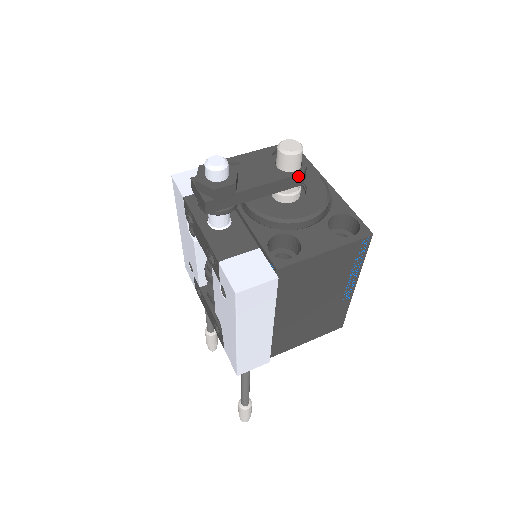
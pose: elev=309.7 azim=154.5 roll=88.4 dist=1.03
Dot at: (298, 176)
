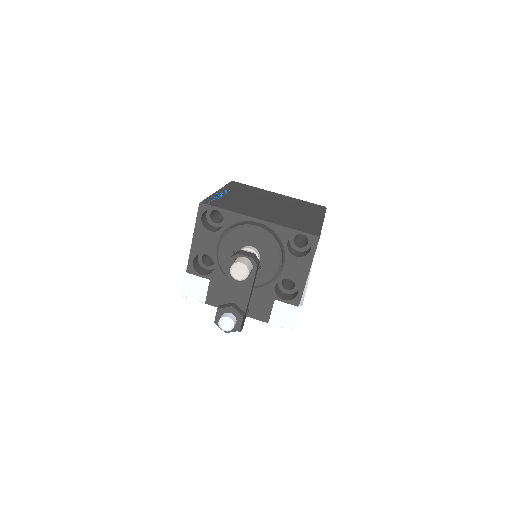
Dot at: (257, 269)
